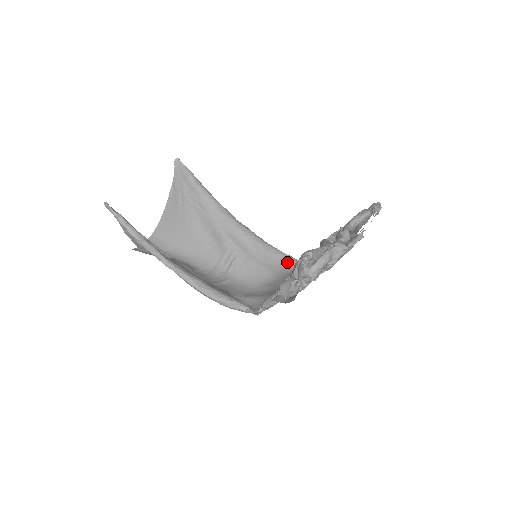
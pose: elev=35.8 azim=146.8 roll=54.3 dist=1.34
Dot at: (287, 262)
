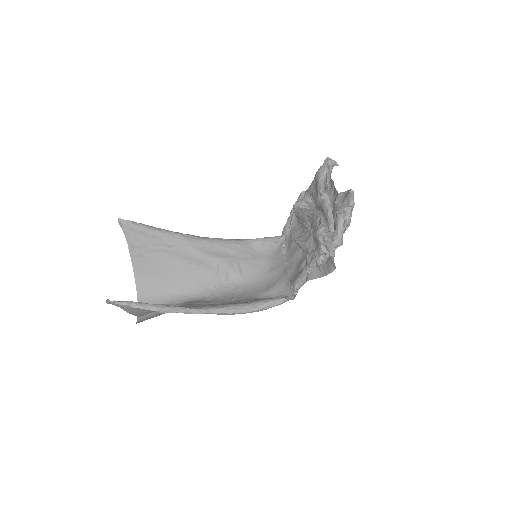
Dot at: (267, 244)
